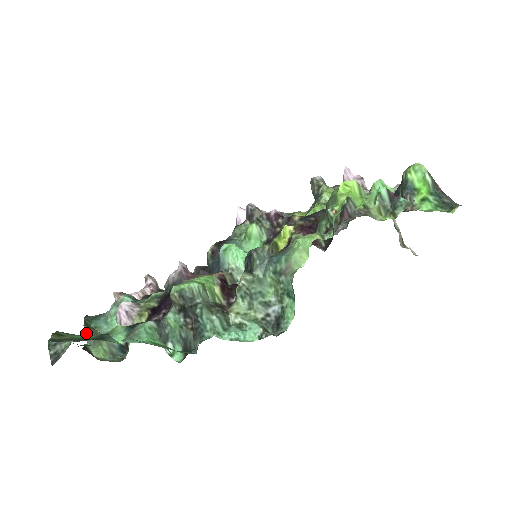
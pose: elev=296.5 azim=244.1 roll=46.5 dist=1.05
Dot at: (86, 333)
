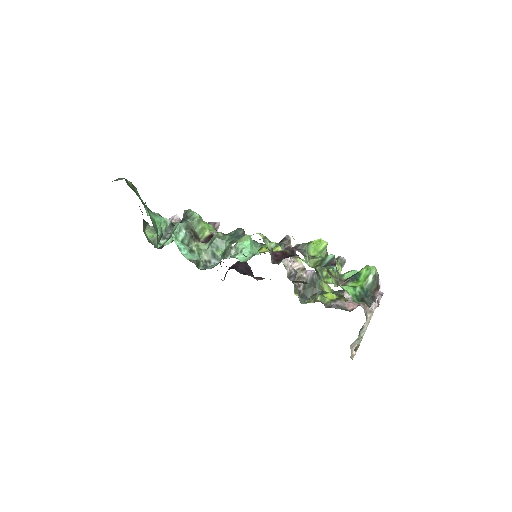
Dot at: occluded
